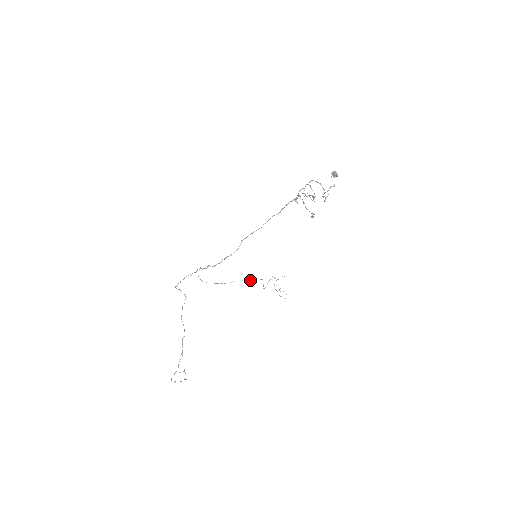
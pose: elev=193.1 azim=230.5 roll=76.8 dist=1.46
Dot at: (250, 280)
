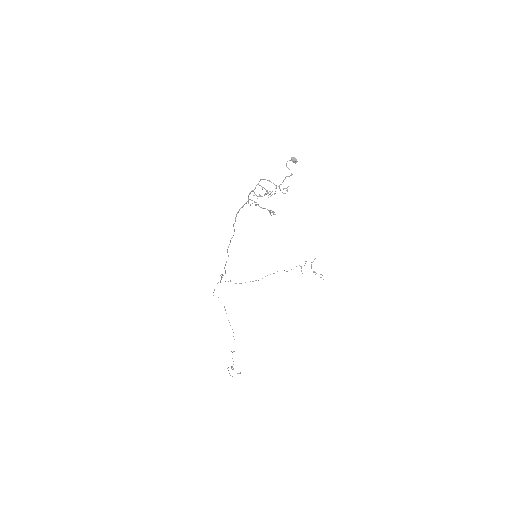
Dot at: (284, 270)
